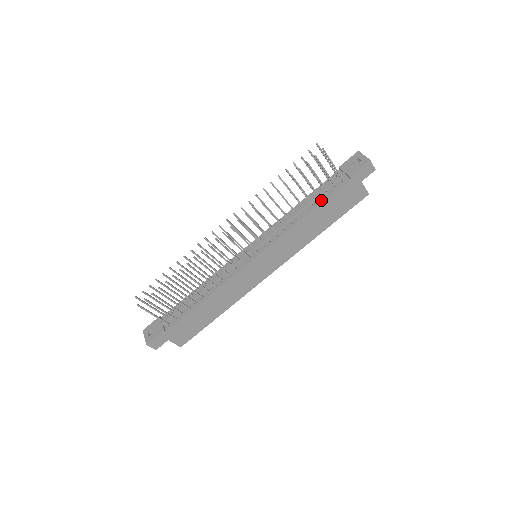
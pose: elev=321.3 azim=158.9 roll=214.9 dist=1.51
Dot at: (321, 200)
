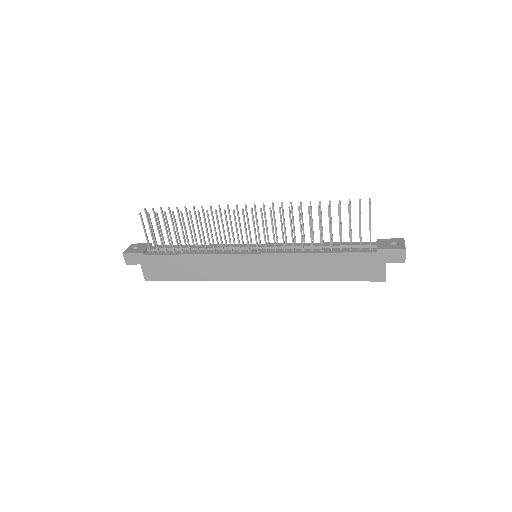
Dot at: (340, 250)
